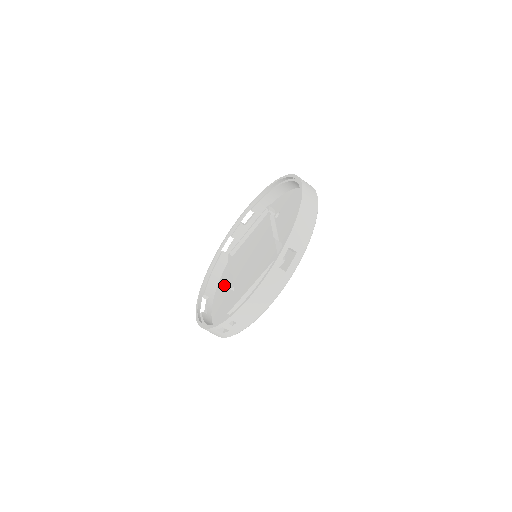
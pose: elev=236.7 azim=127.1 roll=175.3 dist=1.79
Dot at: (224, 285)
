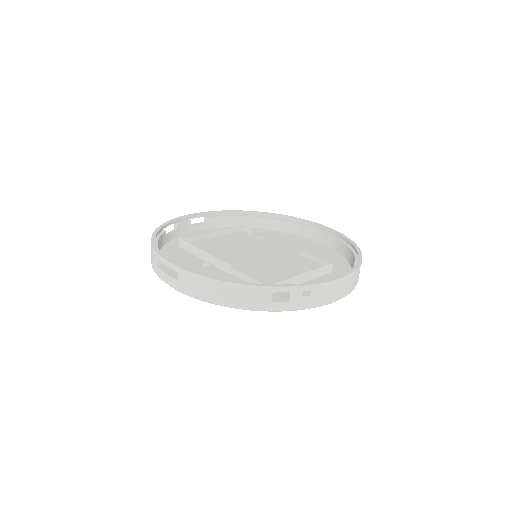
Dot at: (185, 264)
